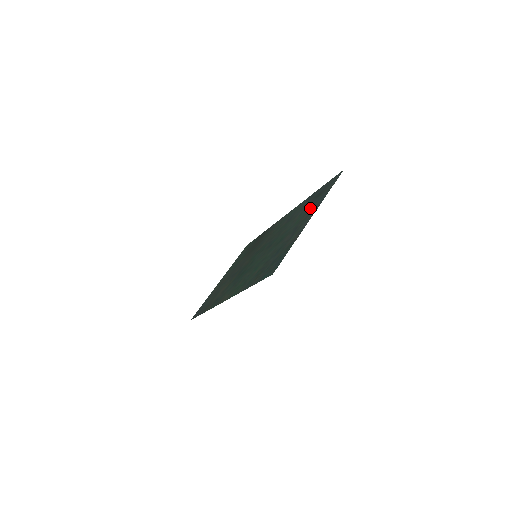
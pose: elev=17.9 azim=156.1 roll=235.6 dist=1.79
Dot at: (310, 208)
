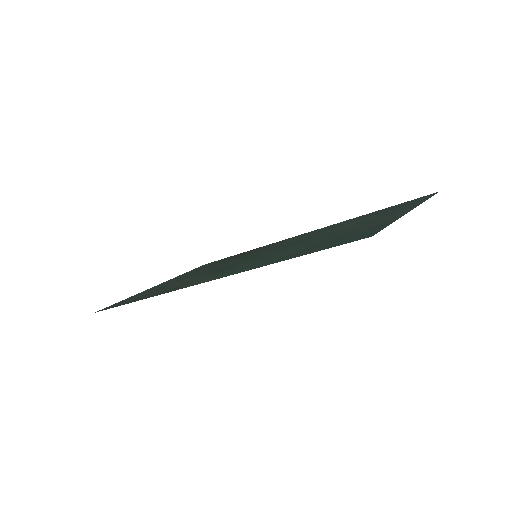
Dot at: (387, 212)
